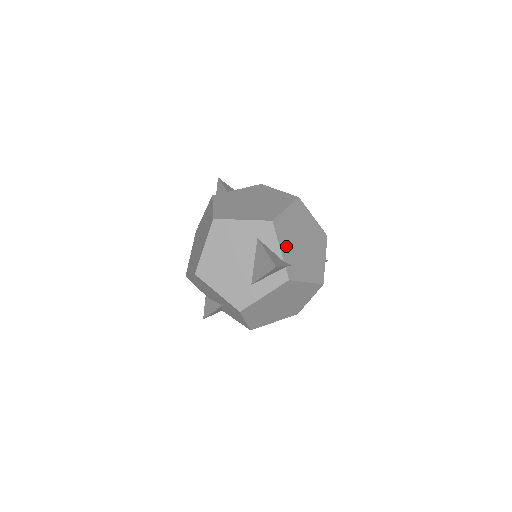
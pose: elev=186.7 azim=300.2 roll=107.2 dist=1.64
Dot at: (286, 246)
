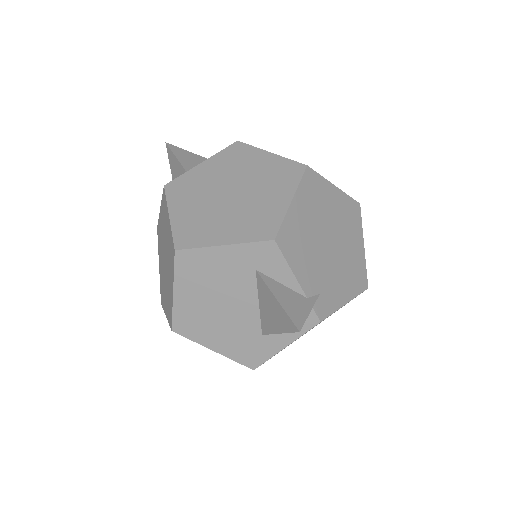
Dot at: (305, 268)
